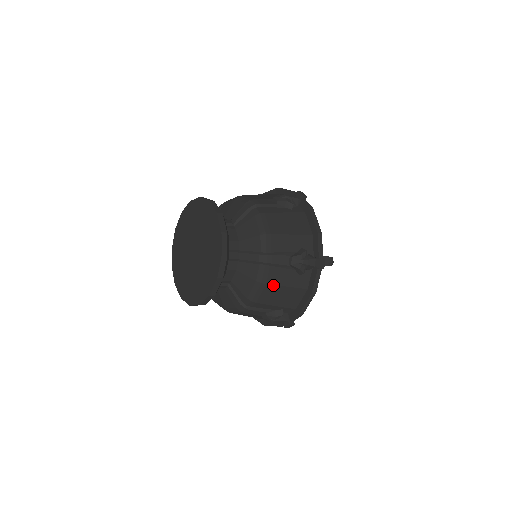
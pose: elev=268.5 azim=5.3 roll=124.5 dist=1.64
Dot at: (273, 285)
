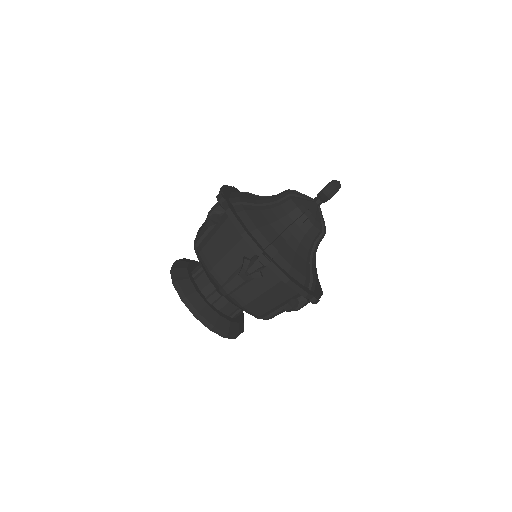
Dot at: (253, 301)
